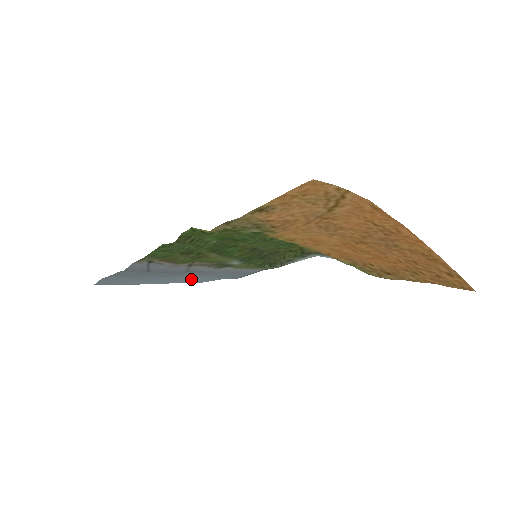
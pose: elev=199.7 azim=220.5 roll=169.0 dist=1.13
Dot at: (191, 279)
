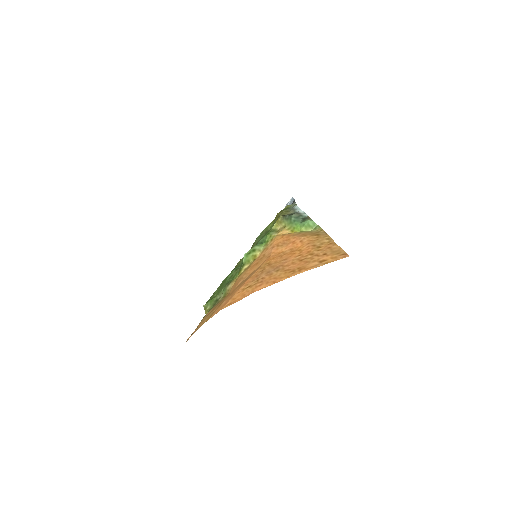
Dot at: occluded
